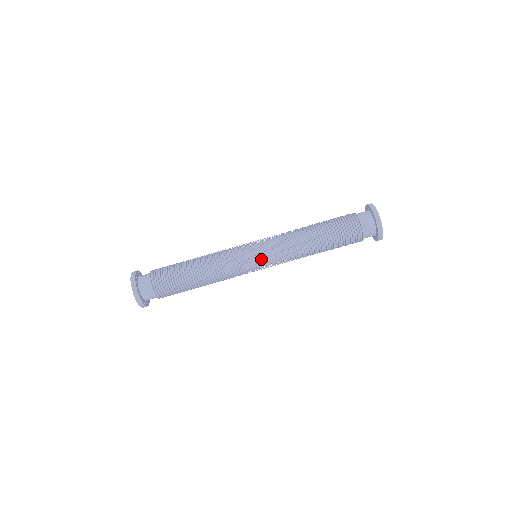
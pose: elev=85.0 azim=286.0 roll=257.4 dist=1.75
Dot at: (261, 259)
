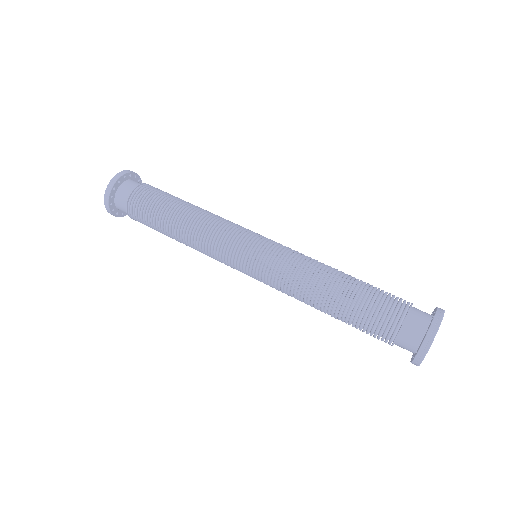
Dot at: (268, 239)
